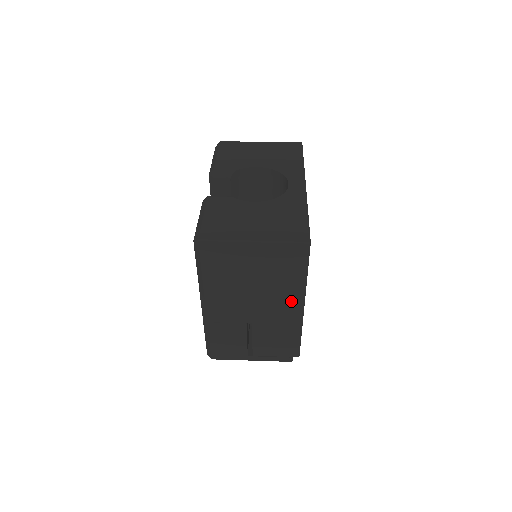
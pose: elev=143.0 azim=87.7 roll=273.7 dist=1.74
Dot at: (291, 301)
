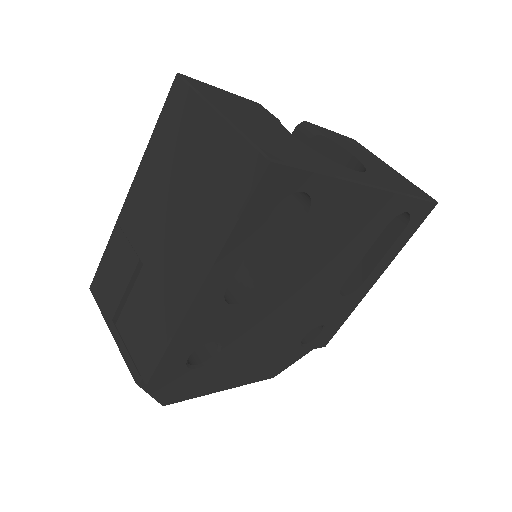
Dot at: (193, 262)
